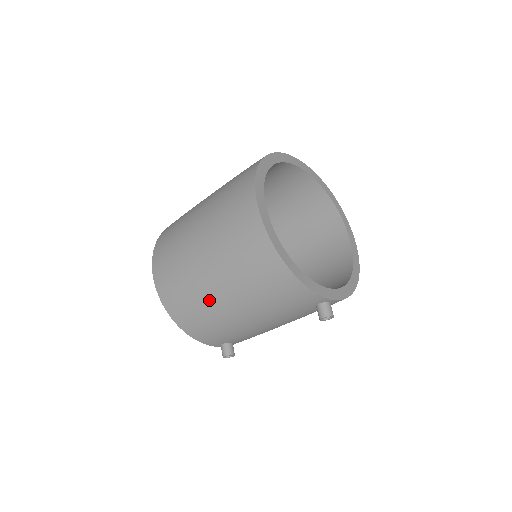
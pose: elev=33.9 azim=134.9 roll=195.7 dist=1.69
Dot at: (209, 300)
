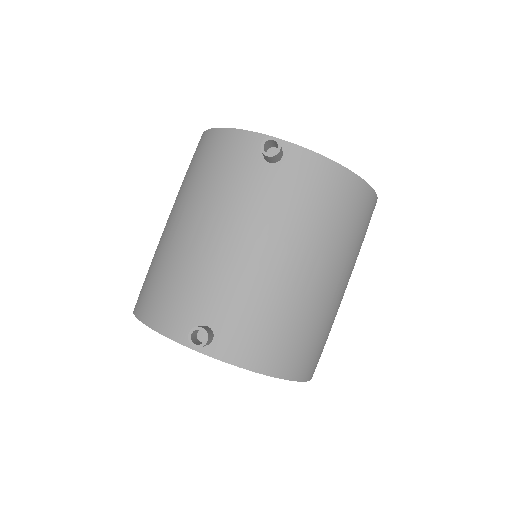
Dot at: (164, 243)
